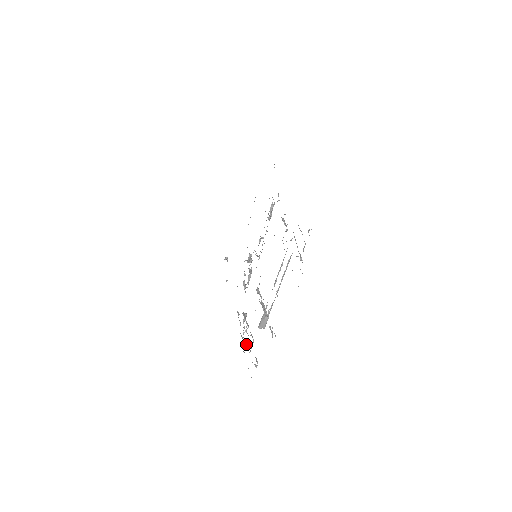
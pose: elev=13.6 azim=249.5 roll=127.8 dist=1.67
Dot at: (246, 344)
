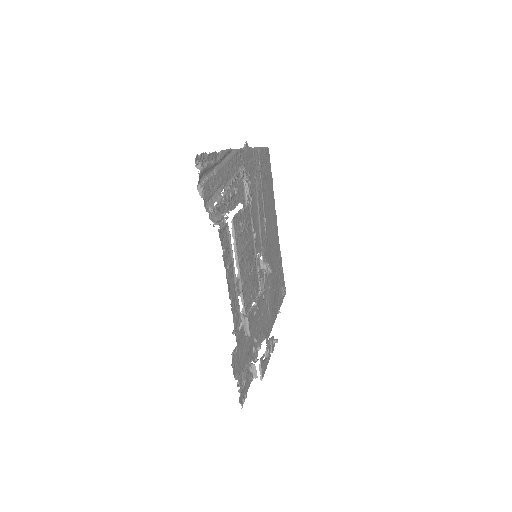
Dot at: (253, 367)
